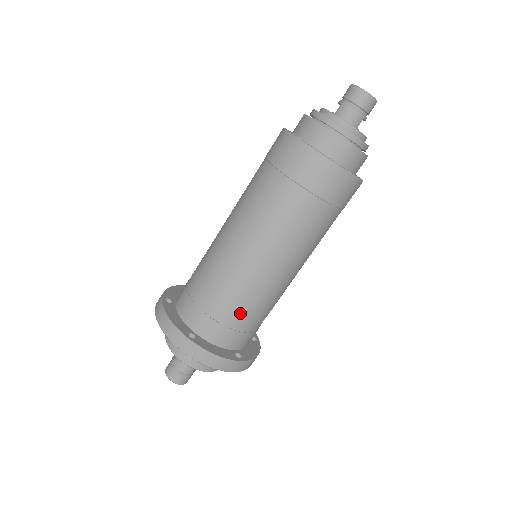
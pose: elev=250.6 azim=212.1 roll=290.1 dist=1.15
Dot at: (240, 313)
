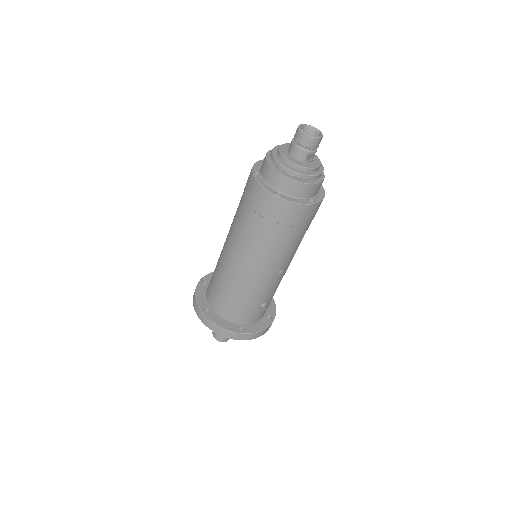
Dot at: (235, 299)
